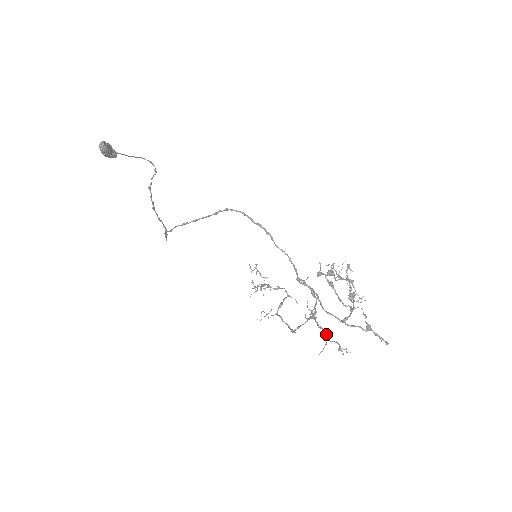
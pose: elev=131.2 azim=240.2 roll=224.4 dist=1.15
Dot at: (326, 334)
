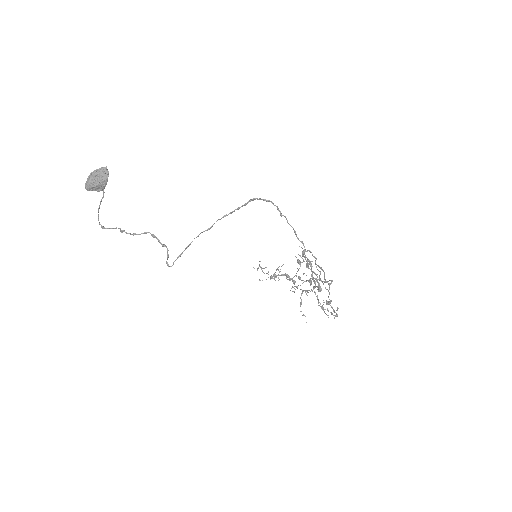
Dot at: occluded
